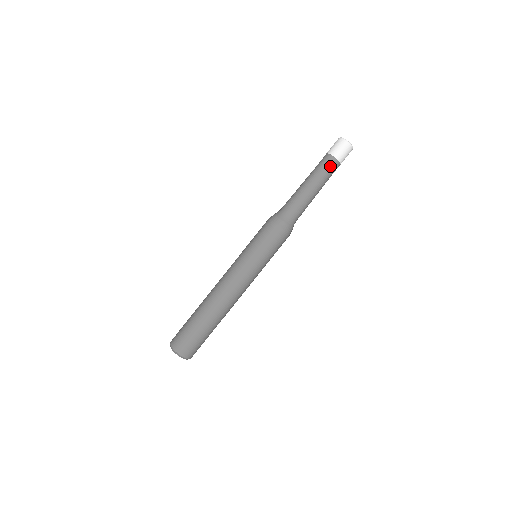
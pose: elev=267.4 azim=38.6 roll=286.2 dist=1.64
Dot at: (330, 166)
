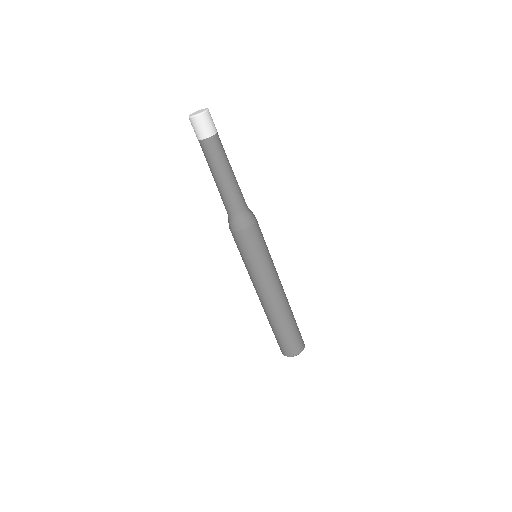
Dot at: (212, 148)
